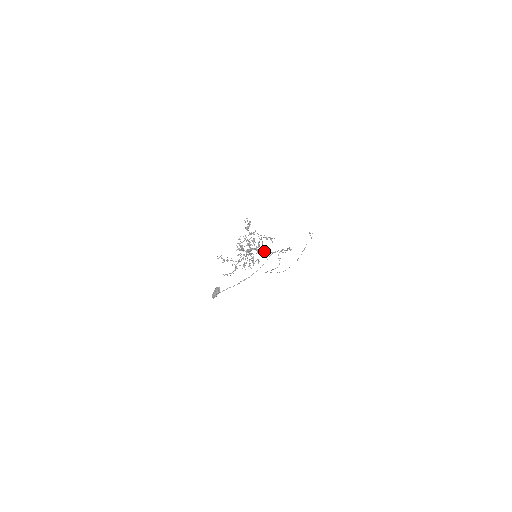
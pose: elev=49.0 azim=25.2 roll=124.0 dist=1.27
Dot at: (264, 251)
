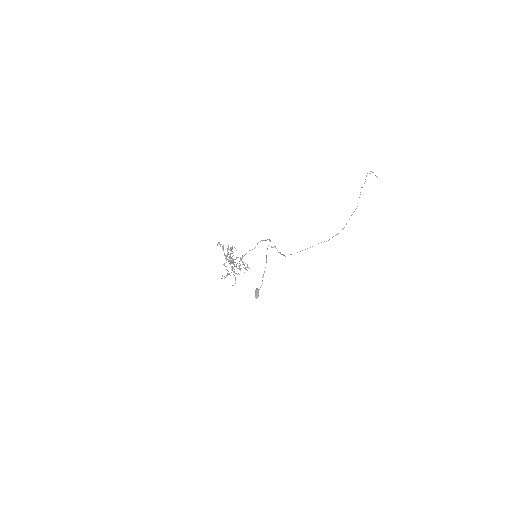
Dot at: occluded
